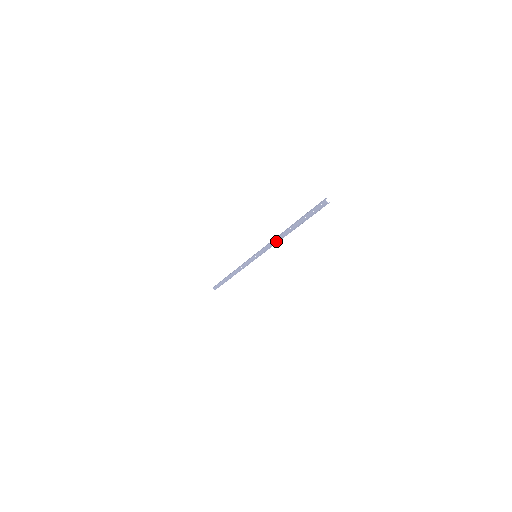
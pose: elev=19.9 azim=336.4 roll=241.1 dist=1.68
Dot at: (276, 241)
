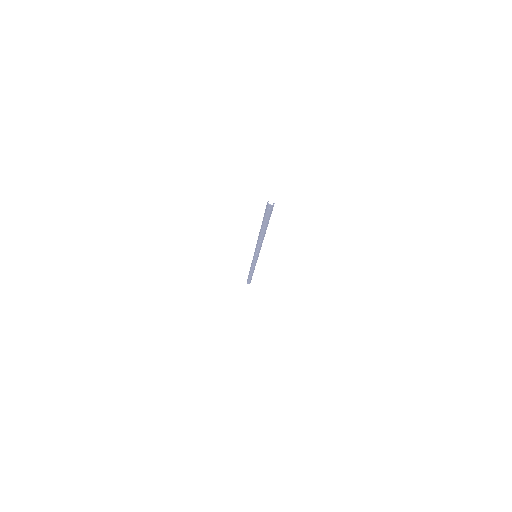
Dot at: (260, 243)
